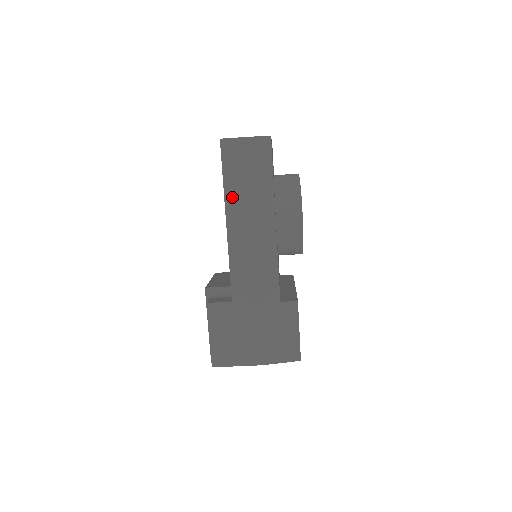
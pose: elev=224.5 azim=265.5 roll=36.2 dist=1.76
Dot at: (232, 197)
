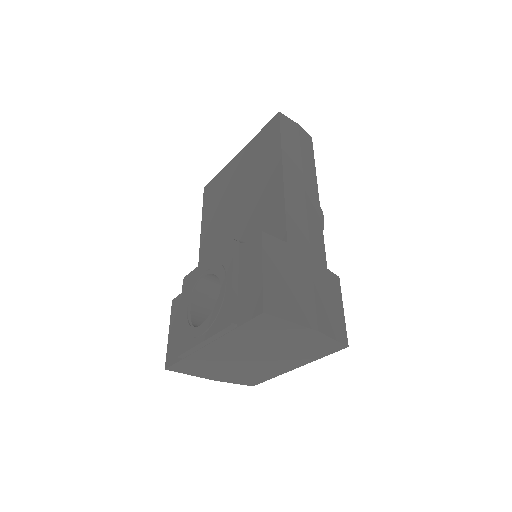
Dot at: (288, 154)
